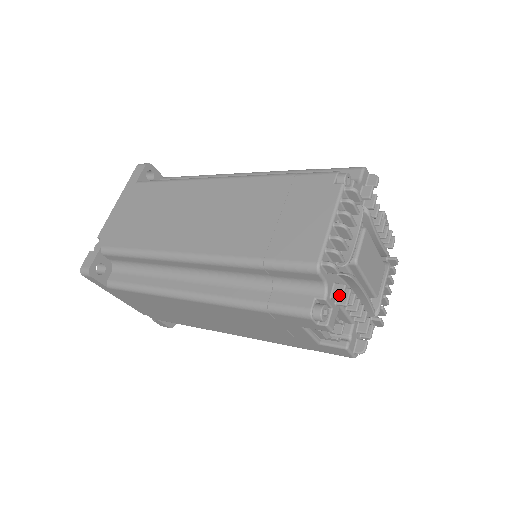
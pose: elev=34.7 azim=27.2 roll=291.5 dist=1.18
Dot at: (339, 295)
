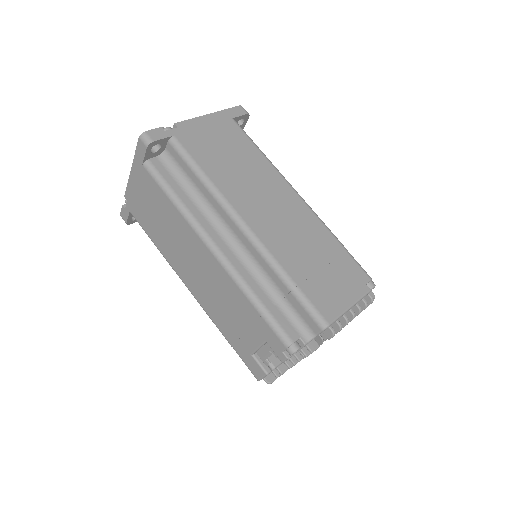
Dot at: (313, 349)
